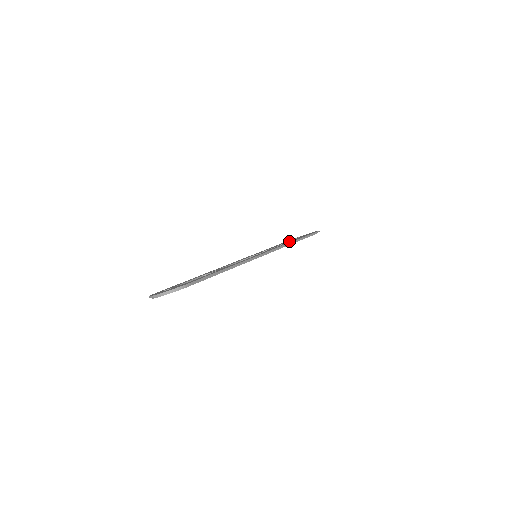
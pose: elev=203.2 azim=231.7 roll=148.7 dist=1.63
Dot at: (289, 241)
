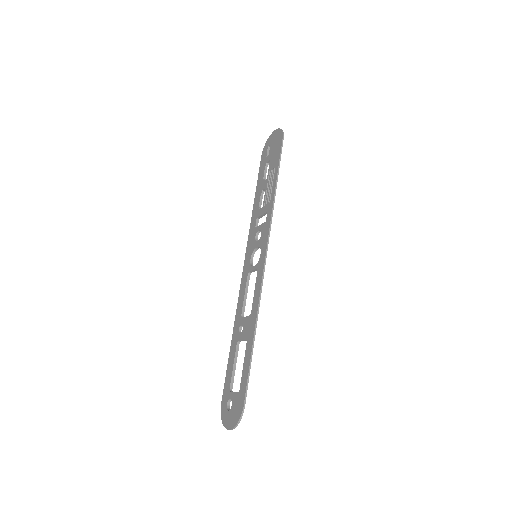
Dot at: (266, 185)
